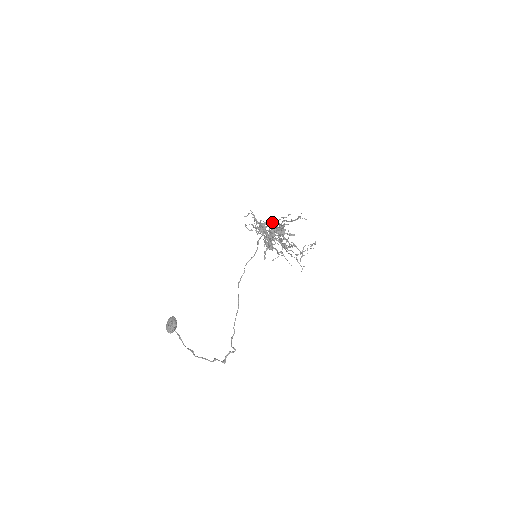
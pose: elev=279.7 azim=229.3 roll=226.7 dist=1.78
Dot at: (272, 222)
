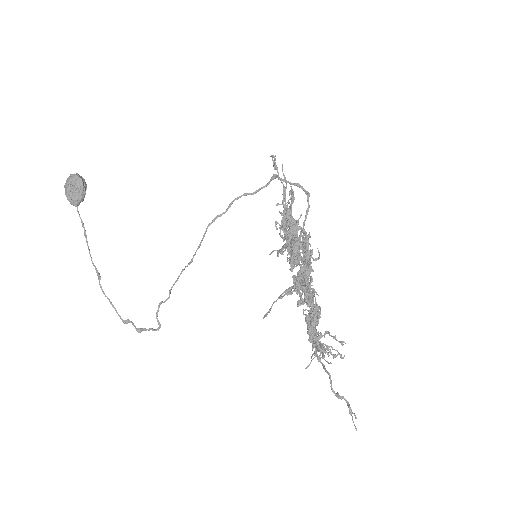
Dot at: (313, 292)
